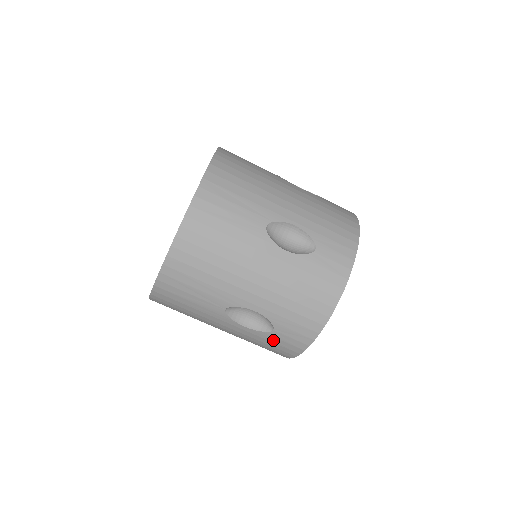
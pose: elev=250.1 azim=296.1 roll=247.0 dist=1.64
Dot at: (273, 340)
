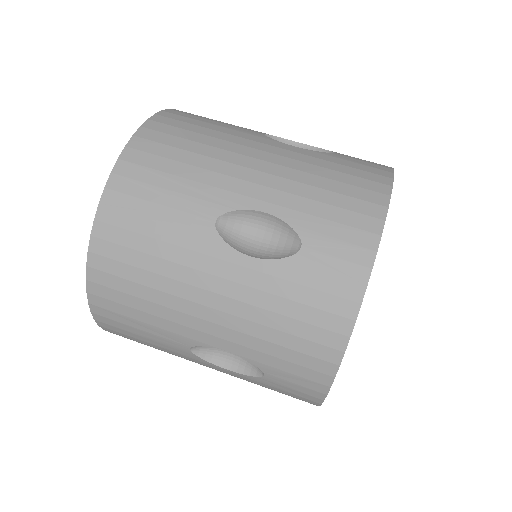
Dot at: (305, 278)
